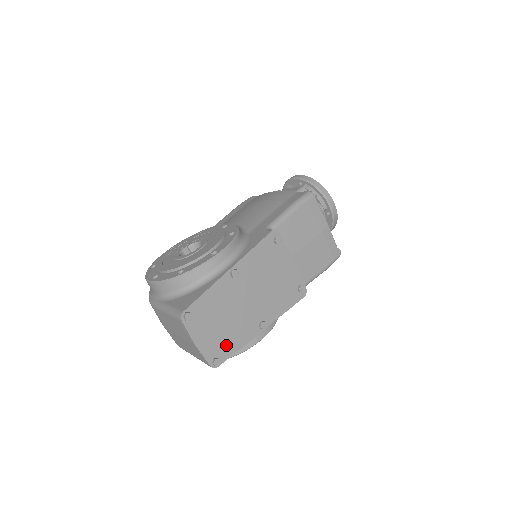
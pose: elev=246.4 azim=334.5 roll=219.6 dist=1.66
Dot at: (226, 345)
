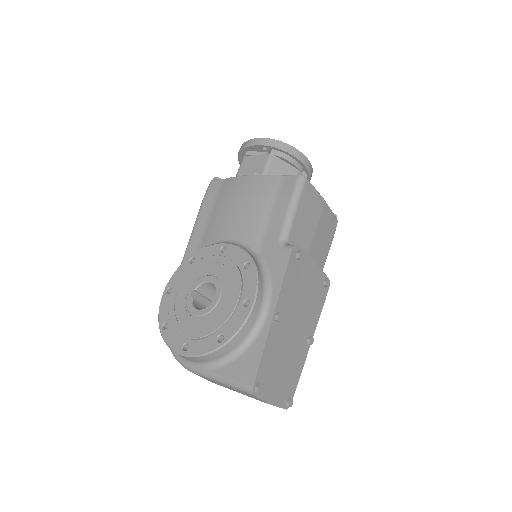
Dot at: (291, 382)
